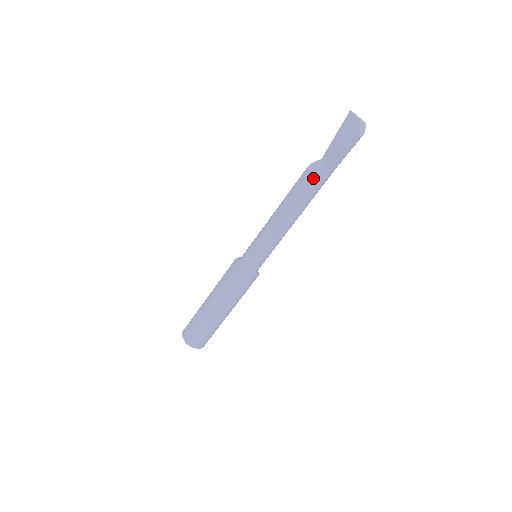
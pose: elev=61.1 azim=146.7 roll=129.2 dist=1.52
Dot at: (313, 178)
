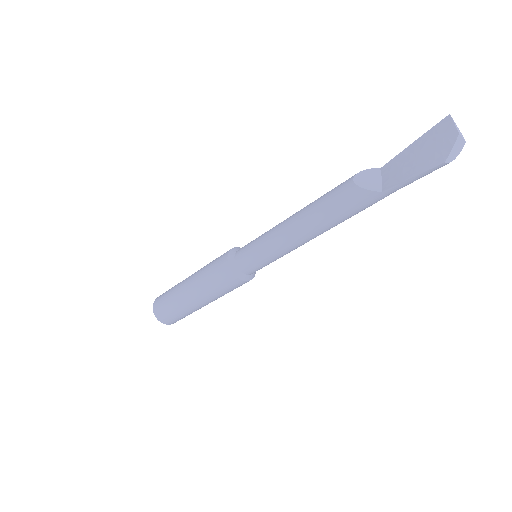
Dot at: (356, 196)
